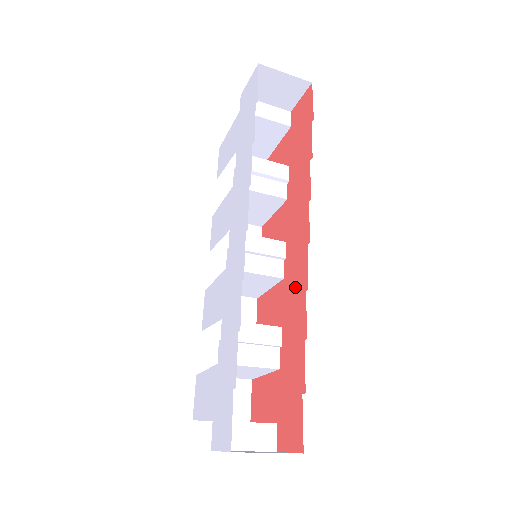
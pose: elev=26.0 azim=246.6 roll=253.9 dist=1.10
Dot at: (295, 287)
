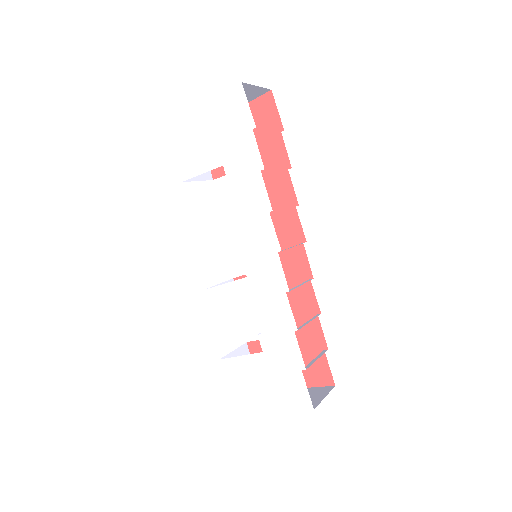
Dot at: (294, 275)
